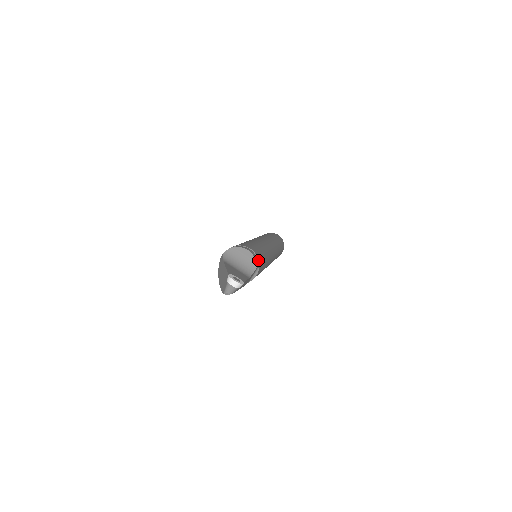
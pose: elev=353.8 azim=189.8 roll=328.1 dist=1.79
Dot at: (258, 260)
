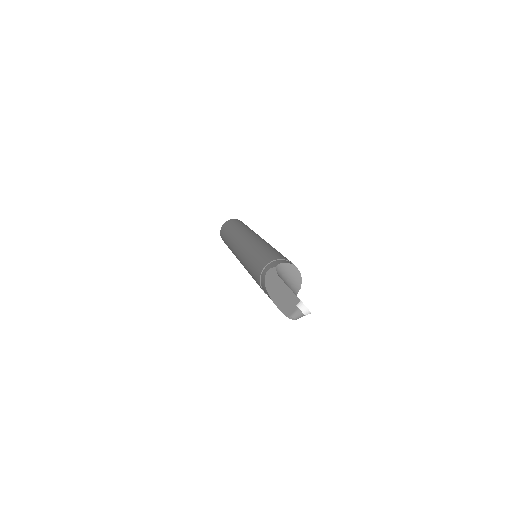
Dot at: occluded
